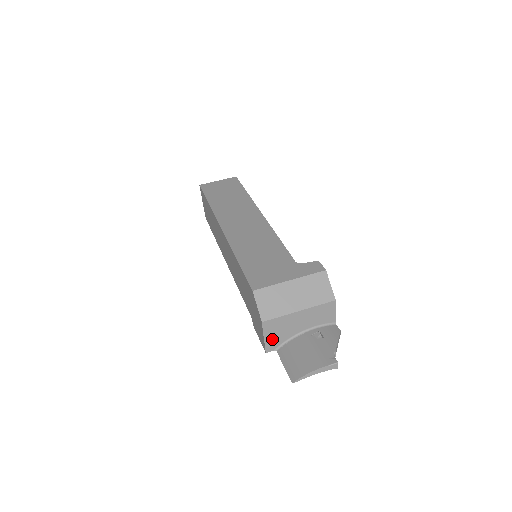
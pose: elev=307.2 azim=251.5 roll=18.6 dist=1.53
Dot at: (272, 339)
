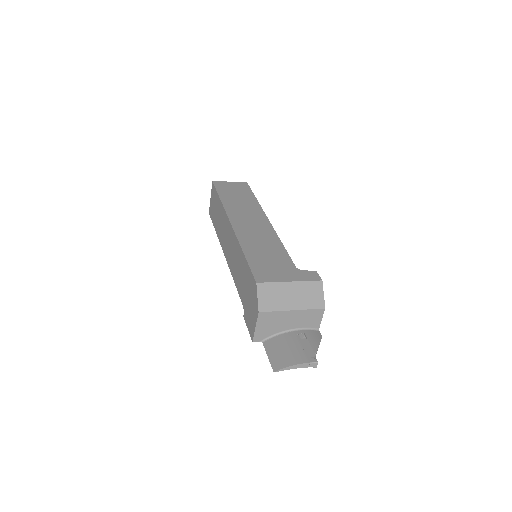
Dot at: (262, 330)
